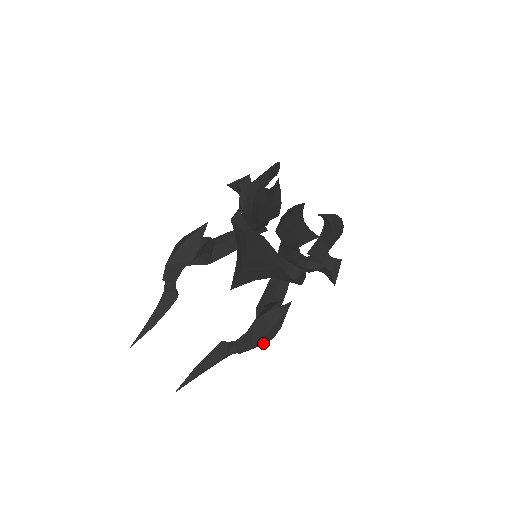
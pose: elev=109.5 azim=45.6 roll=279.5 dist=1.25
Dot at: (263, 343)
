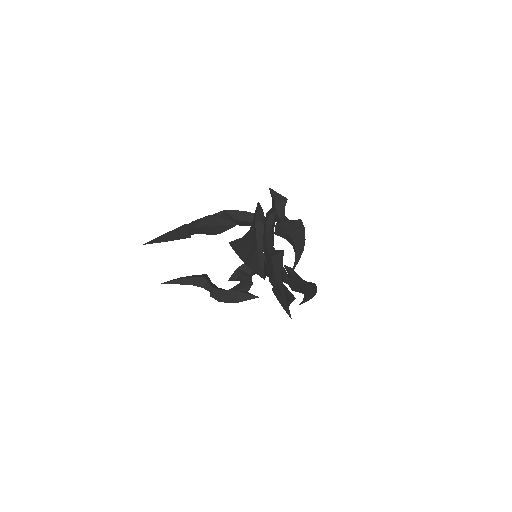
Dot at: occluded
